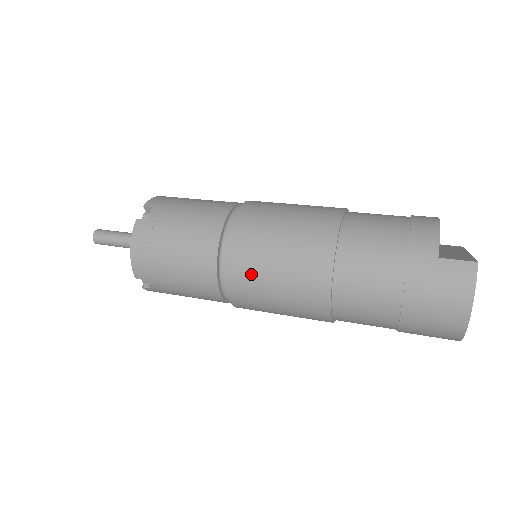
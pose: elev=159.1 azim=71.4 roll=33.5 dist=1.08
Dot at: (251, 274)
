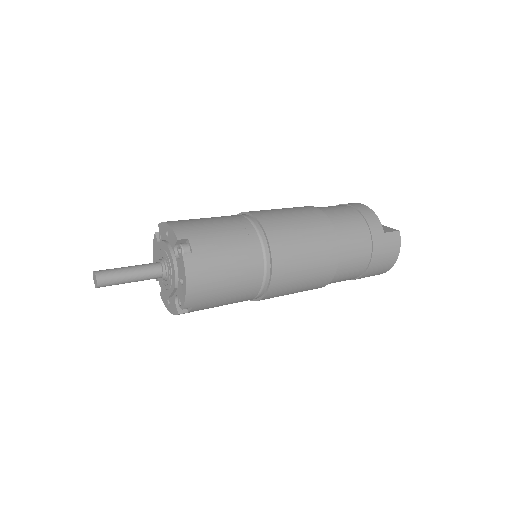
Dot at: (290, 274)
